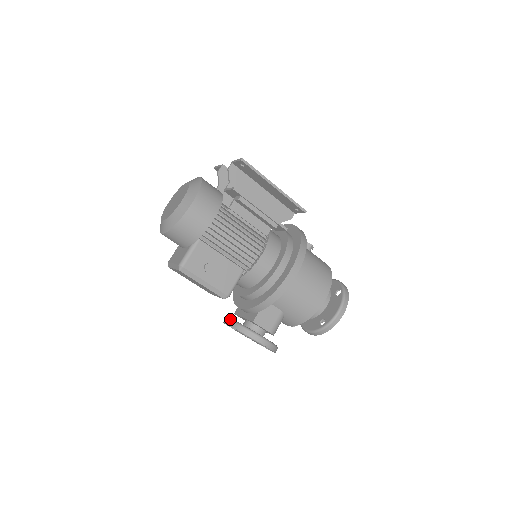
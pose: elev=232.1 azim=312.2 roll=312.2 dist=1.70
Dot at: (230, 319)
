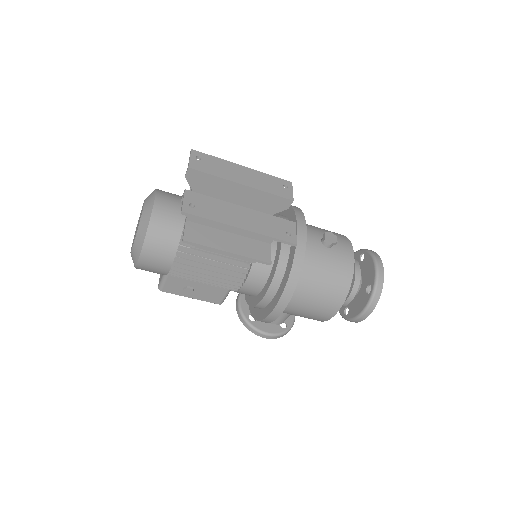
Dot at: (238, 303)
